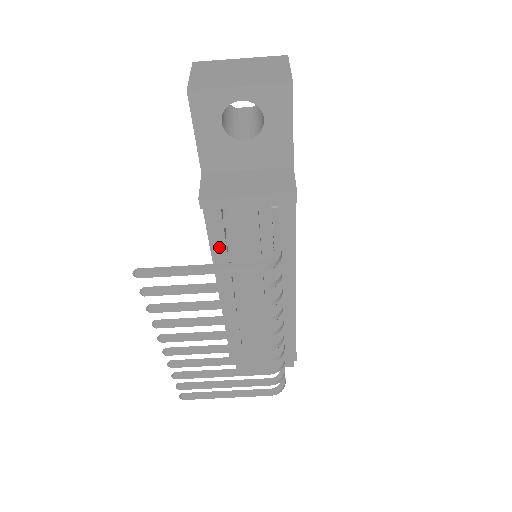
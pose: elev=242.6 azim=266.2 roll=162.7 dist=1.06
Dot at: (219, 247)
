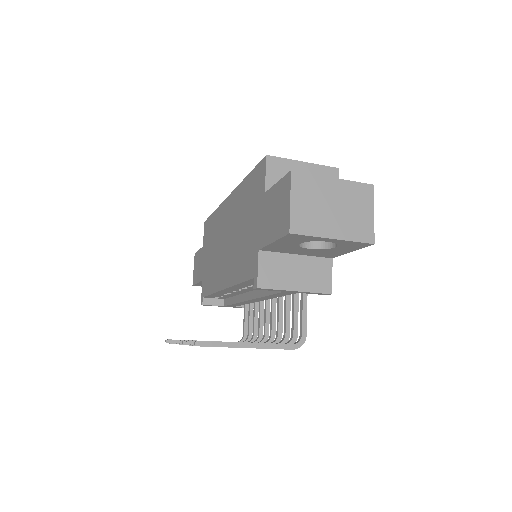
Dot at: (245, 285)
